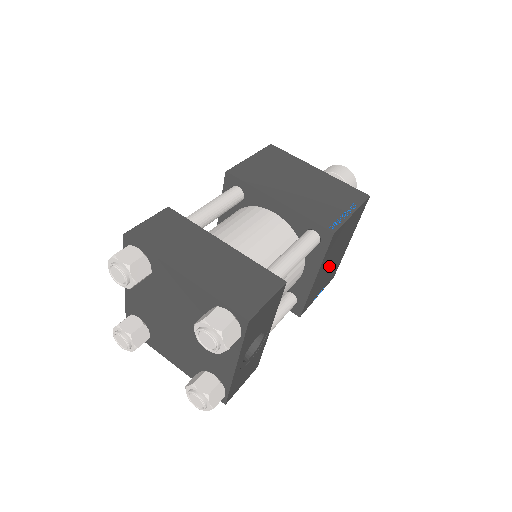
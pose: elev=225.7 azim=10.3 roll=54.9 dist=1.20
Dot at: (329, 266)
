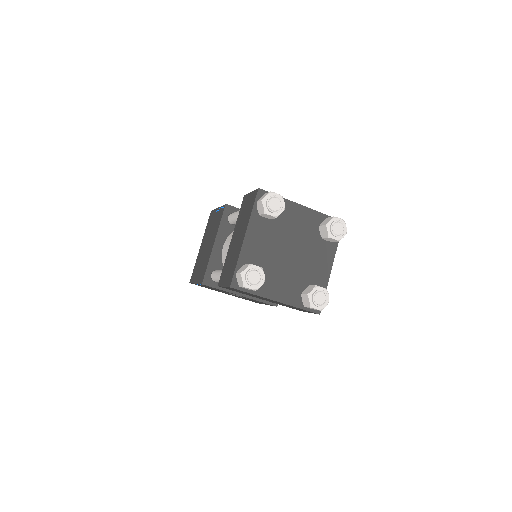
Dot at: occluded
